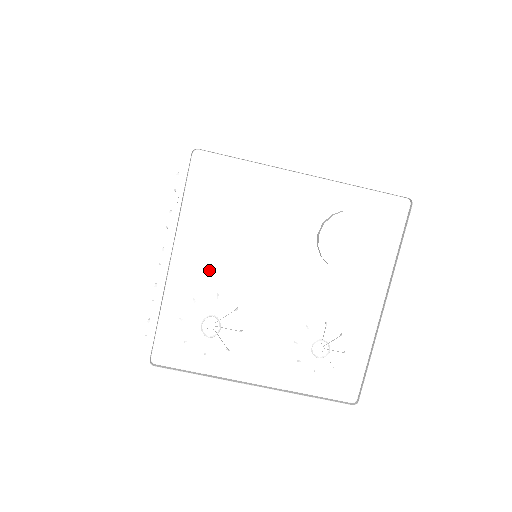
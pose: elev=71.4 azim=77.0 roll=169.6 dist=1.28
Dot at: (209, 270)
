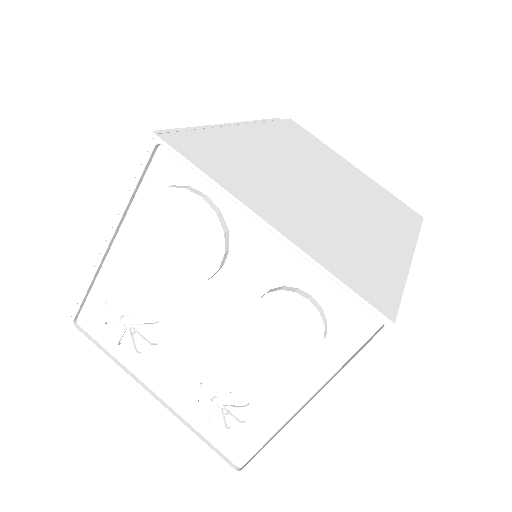
Dot at: (144, 272)
